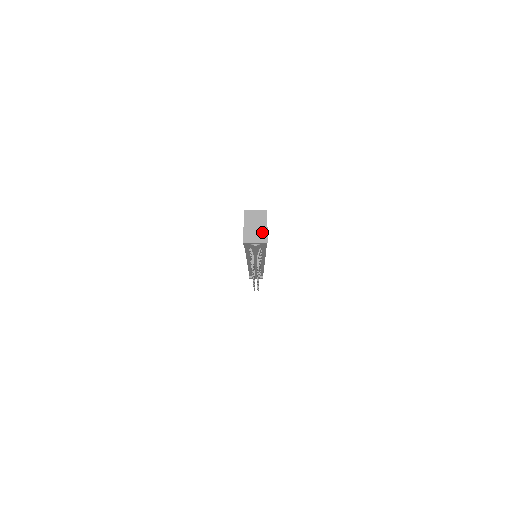
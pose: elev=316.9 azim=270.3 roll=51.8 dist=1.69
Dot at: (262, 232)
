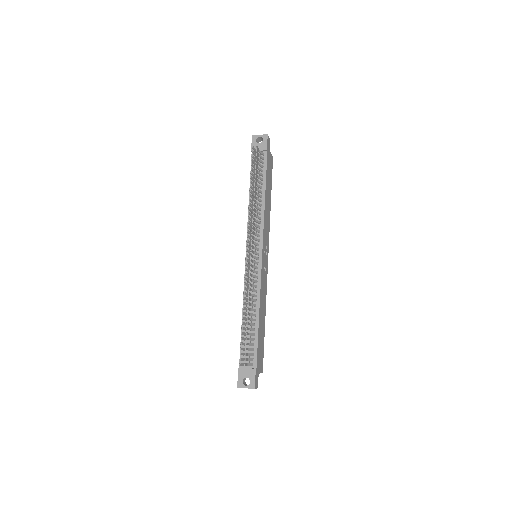
Dot at: occluded
